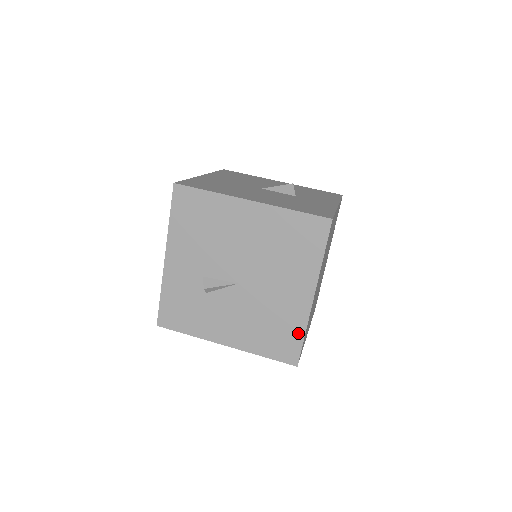
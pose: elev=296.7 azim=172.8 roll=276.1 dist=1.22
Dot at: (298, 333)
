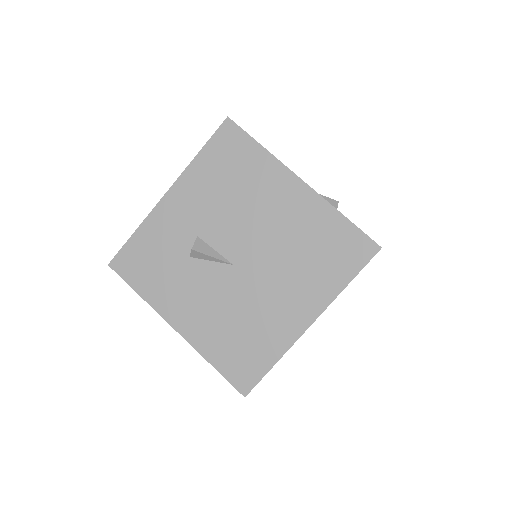
Dot at: (269, 358)
